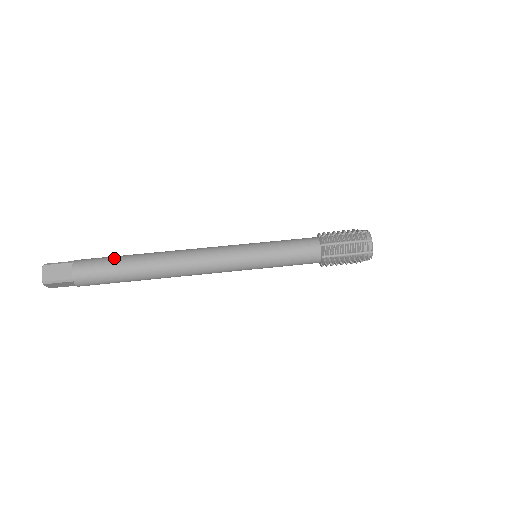
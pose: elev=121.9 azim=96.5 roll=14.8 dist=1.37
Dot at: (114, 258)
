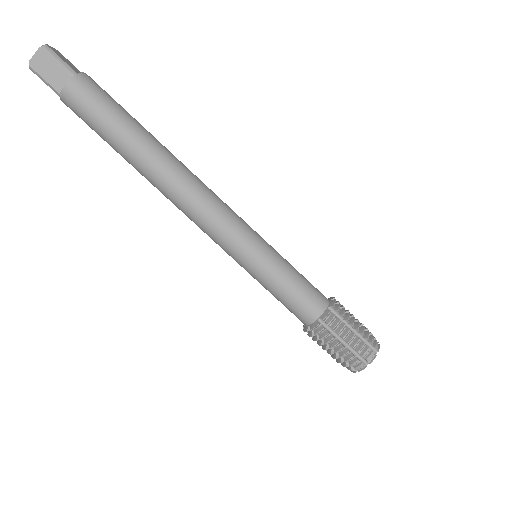
Dot at: (118, 115)
